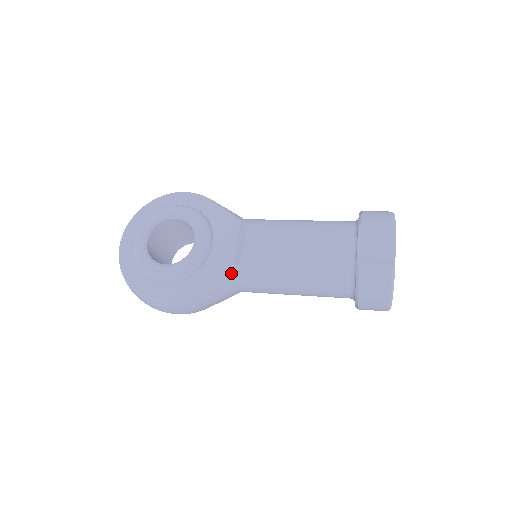
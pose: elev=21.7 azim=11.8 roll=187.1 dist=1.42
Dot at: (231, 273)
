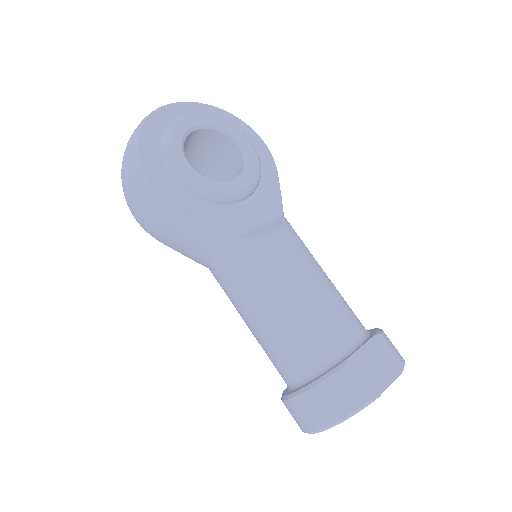
Dot at: (231, 238)
